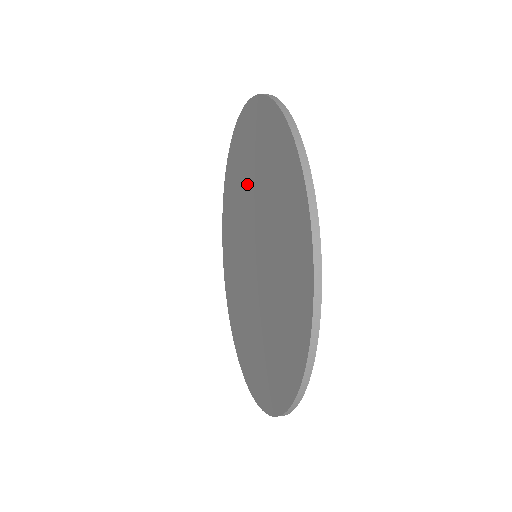
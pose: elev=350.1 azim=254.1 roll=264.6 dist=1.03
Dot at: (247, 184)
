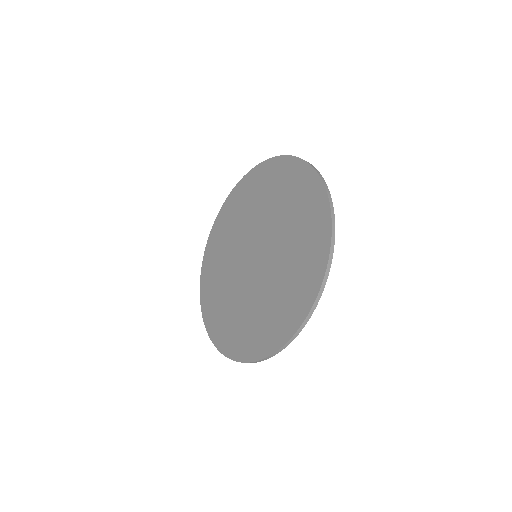
Dot at: (245, 218)
